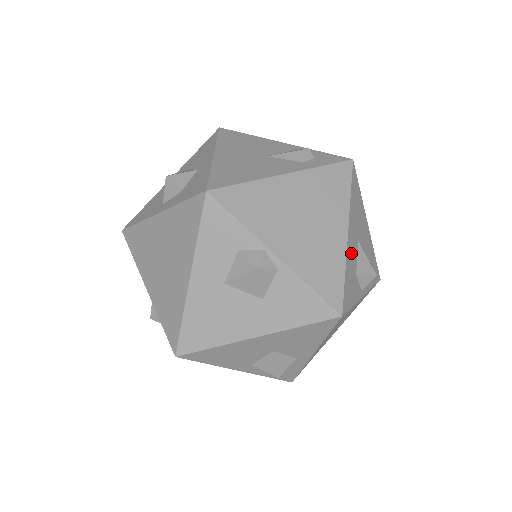
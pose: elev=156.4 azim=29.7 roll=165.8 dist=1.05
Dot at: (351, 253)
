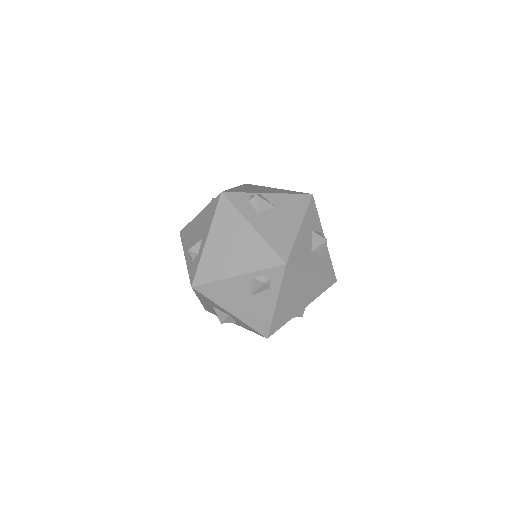
Dot at: (318, 266)
